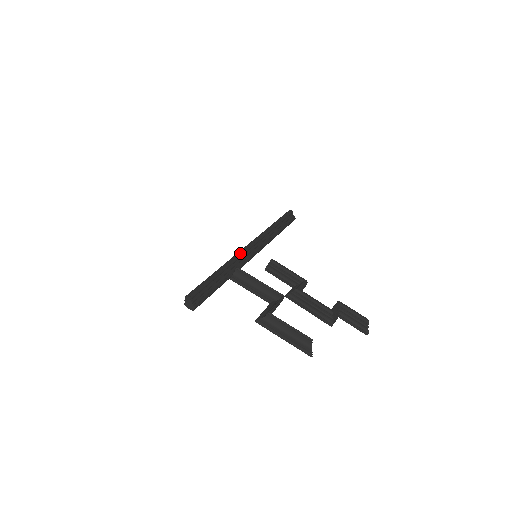
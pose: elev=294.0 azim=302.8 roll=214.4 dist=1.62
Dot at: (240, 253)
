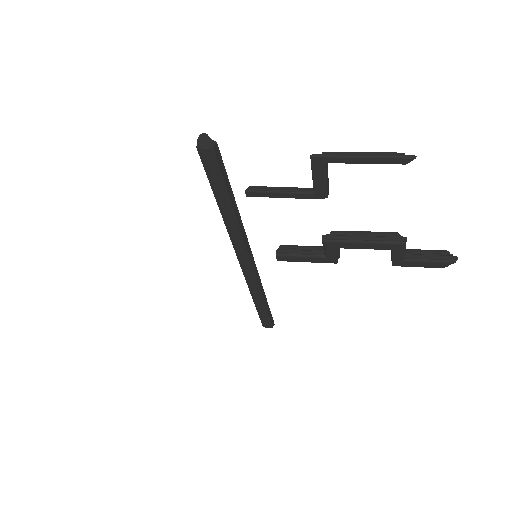
Dot at: occluded
